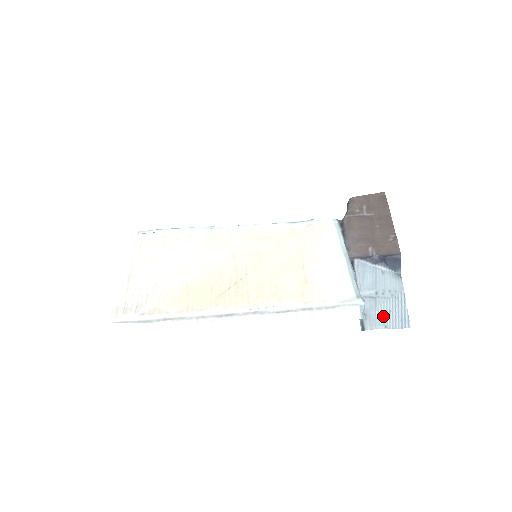
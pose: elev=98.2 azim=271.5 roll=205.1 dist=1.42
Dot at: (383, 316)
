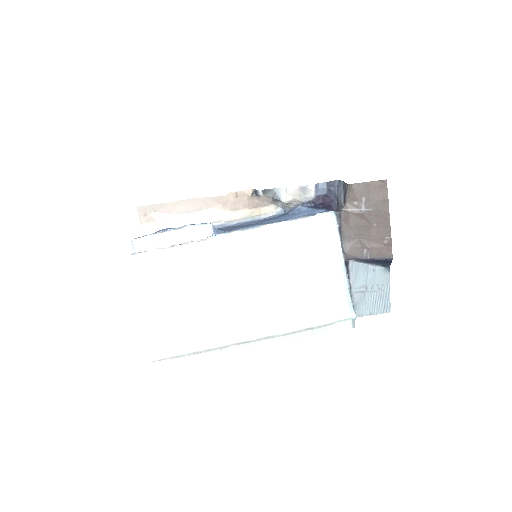
Dot at: (369, 306)
